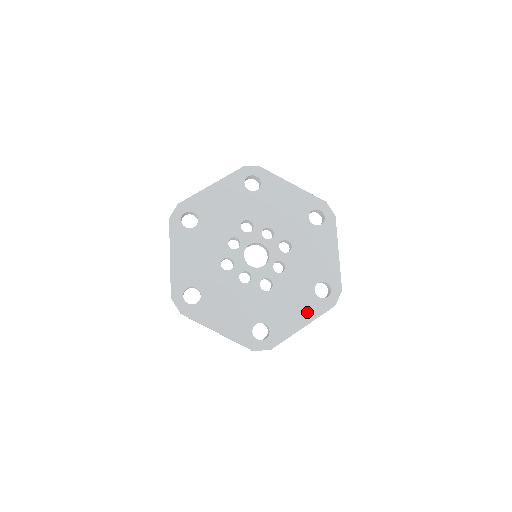
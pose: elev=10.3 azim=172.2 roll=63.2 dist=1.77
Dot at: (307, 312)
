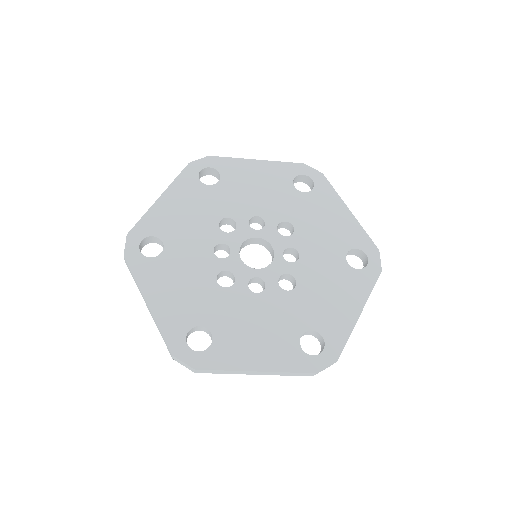
Dot at: (354, 293)
